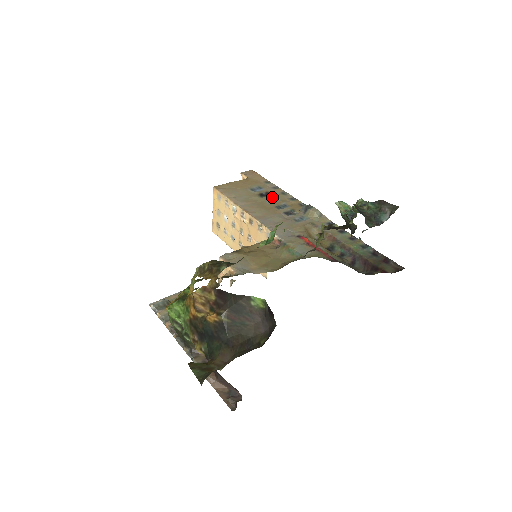
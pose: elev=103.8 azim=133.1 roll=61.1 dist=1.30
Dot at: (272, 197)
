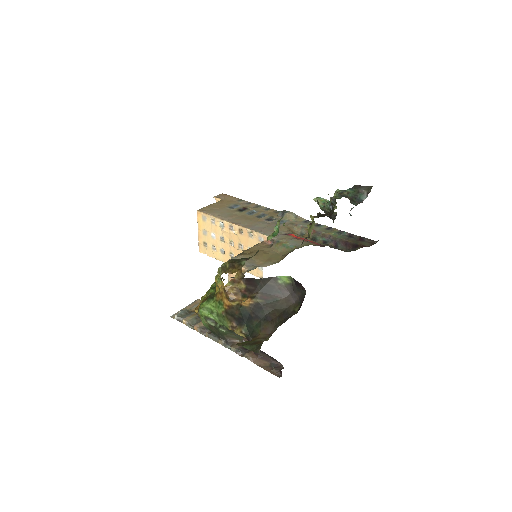
Dot at: (250, 210)
